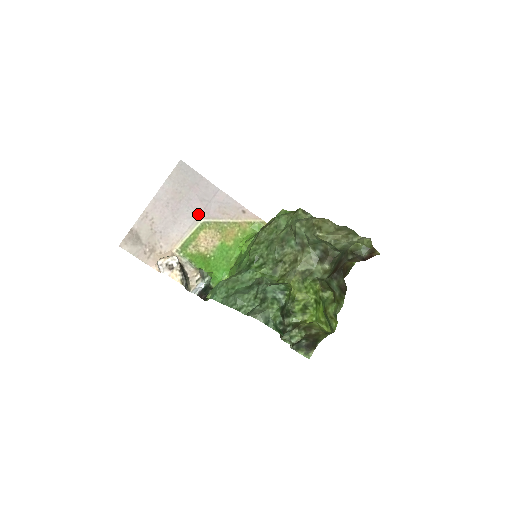
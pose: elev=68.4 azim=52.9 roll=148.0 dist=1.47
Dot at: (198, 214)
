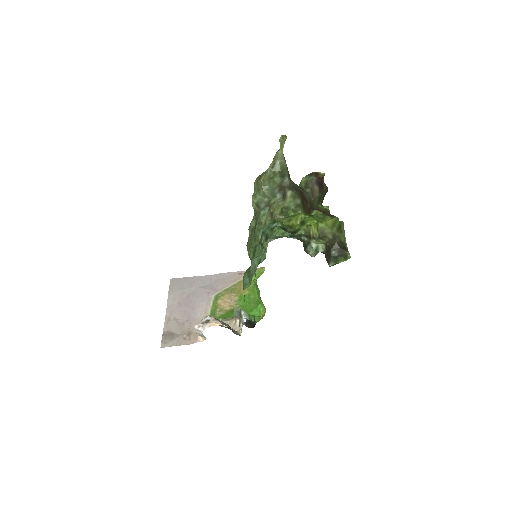
Dot at: (207, 295)
